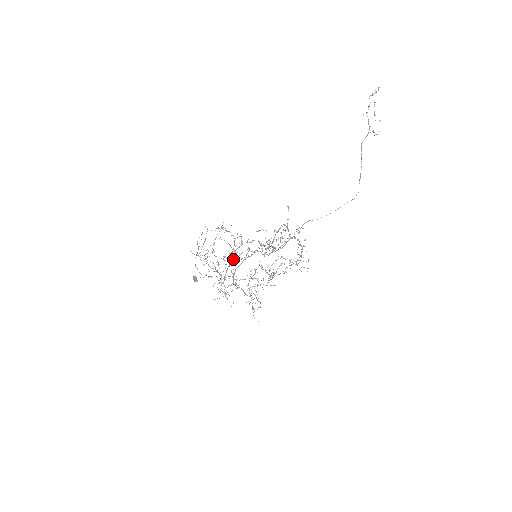
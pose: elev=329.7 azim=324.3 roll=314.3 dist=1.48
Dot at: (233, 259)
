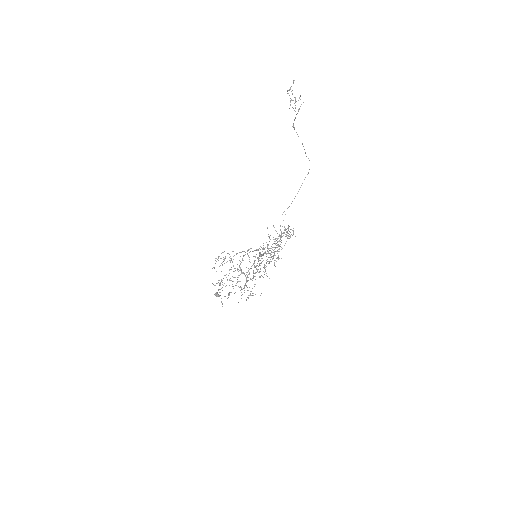
Dot at: occluded
